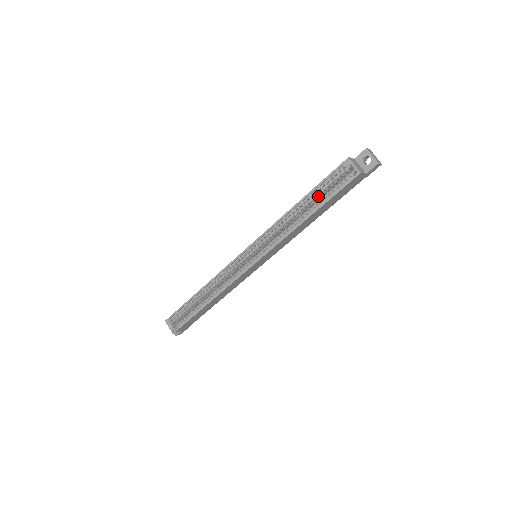
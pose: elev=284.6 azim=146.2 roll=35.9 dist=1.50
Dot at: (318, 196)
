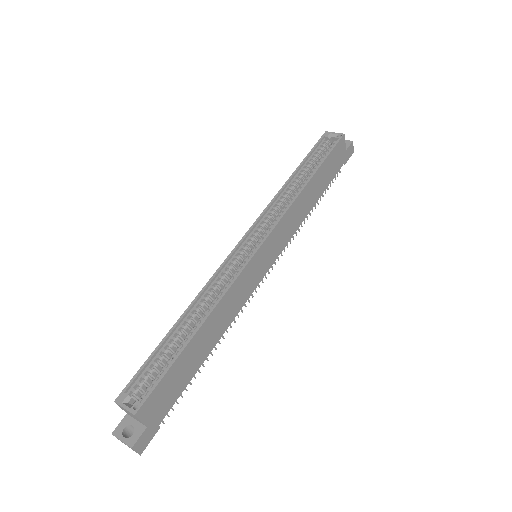
Dot at: (310, 168)
